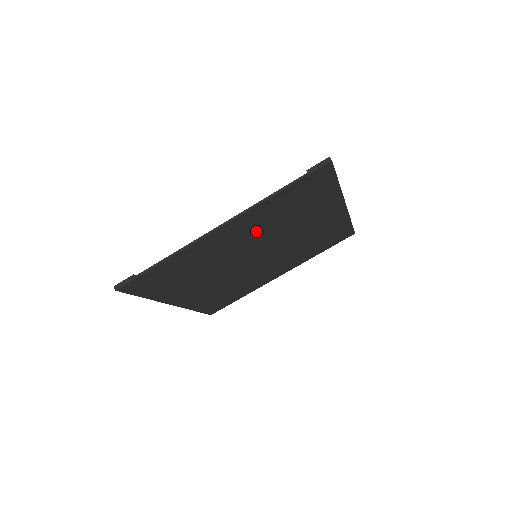
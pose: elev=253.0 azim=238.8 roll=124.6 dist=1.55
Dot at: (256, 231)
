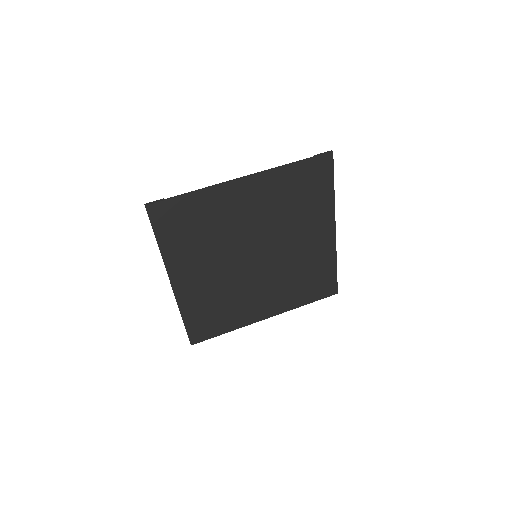
Dot at: (266, 209)
